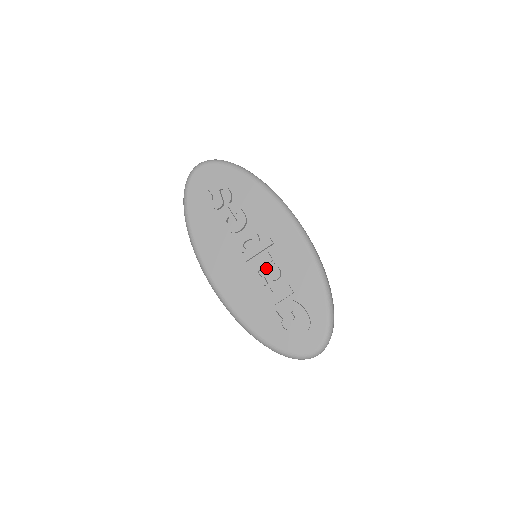
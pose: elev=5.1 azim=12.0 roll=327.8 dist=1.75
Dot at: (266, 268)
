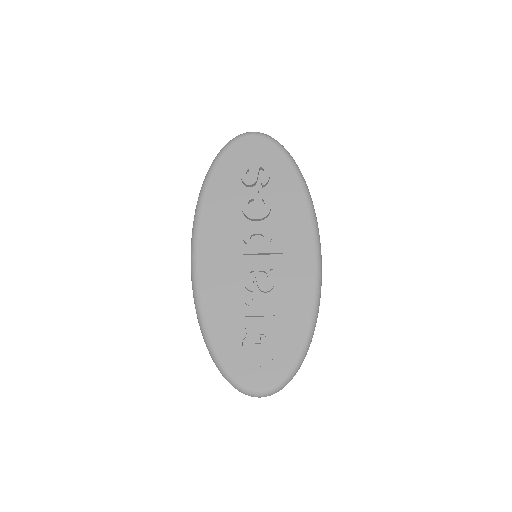
Dot at: (260, 273)
